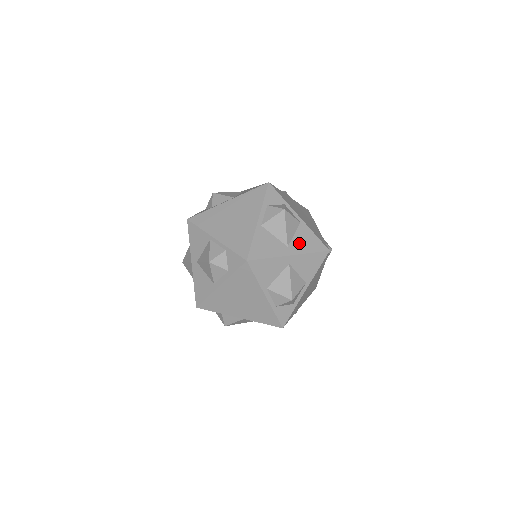
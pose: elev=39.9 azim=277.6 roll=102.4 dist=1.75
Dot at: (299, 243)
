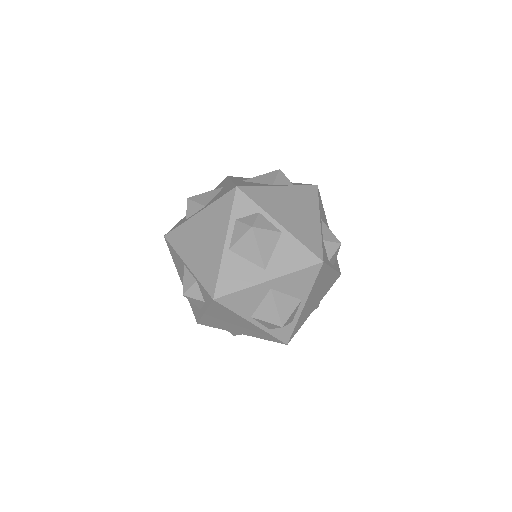
Dot at: (280, 261)
